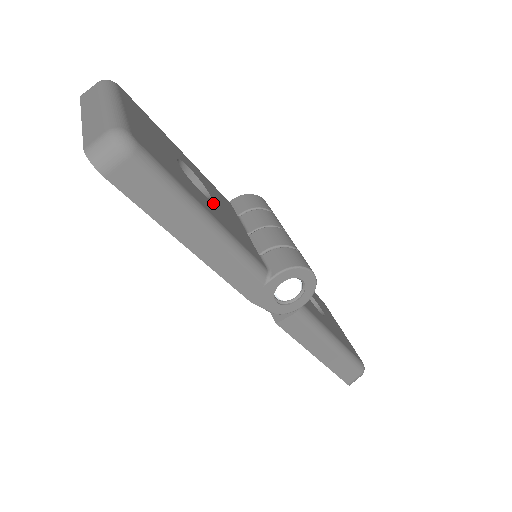
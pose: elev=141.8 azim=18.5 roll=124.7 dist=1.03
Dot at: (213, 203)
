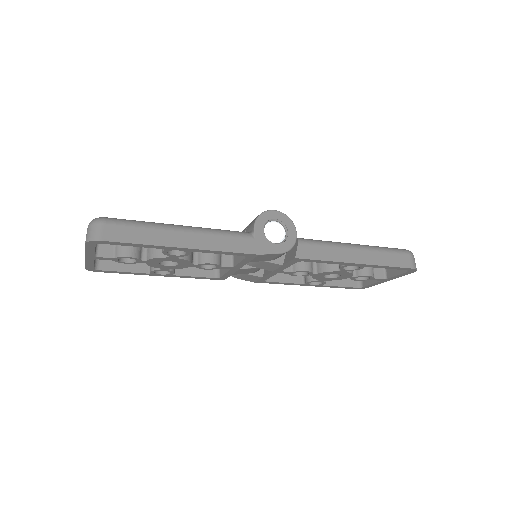
Dot at: occluded
